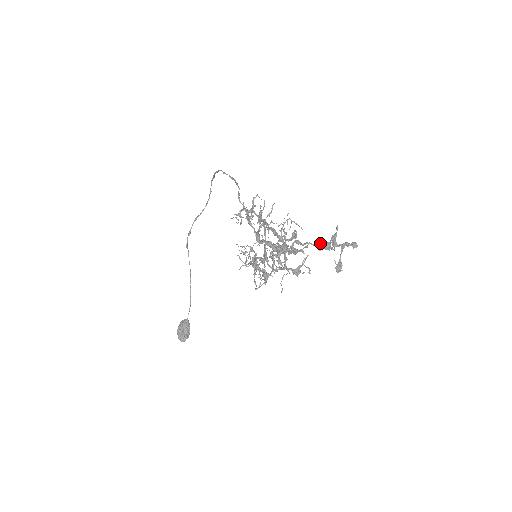
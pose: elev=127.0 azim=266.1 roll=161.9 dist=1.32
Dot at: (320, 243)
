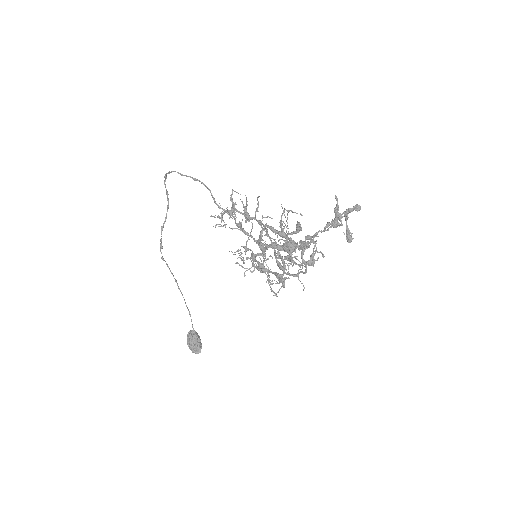
Dot at: (328, 225)
